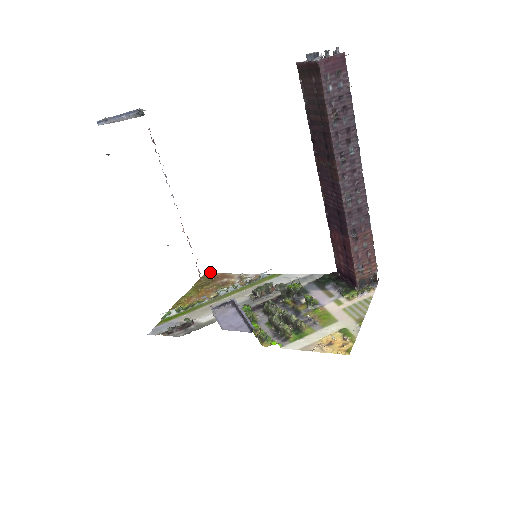
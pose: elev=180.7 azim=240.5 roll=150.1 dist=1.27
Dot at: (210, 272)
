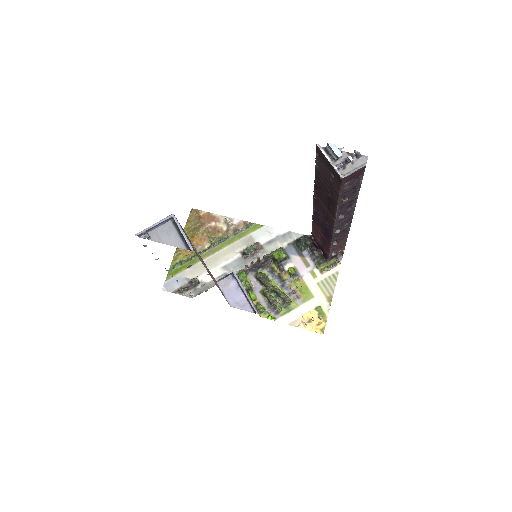
Dot at: (195, 209)
